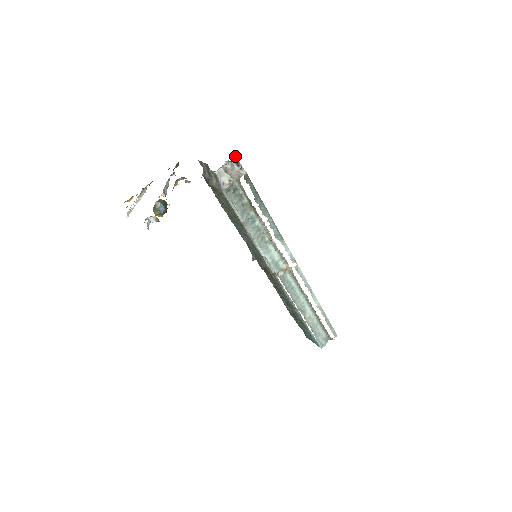
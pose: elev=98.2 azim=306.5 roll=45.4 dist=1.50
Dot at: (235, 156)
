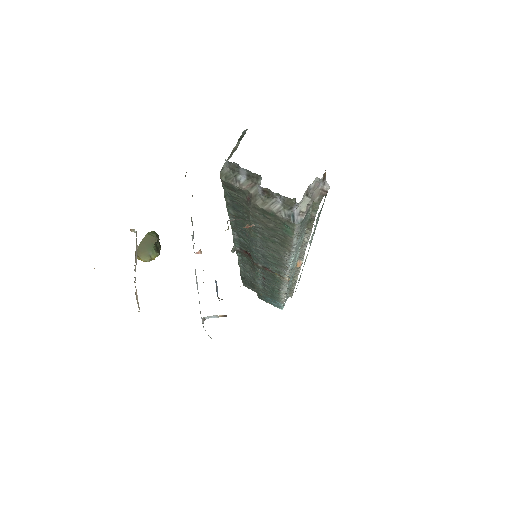
Dot at: occluded
